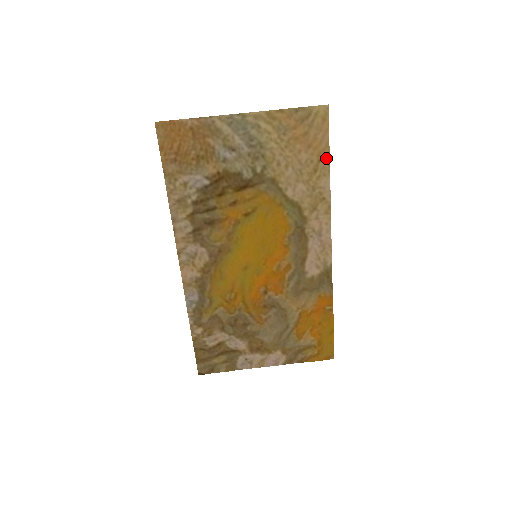
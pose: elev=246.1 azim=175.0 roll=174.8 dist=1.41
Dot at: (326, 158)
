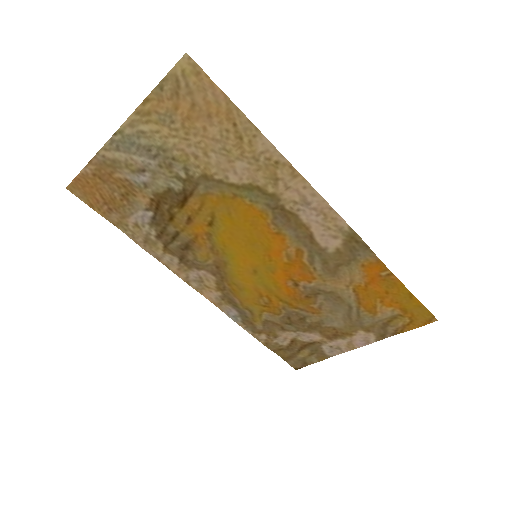
Dot at: (239, 116)
